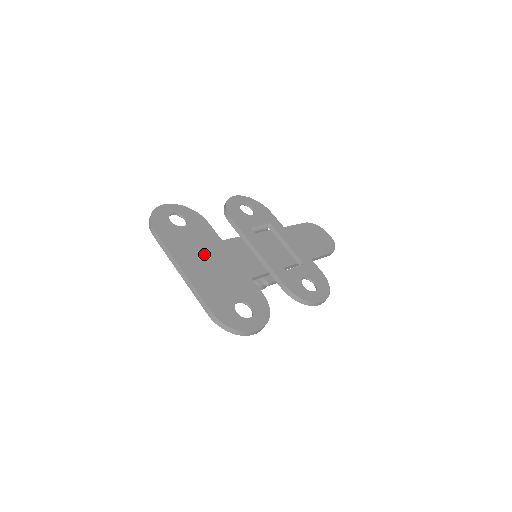
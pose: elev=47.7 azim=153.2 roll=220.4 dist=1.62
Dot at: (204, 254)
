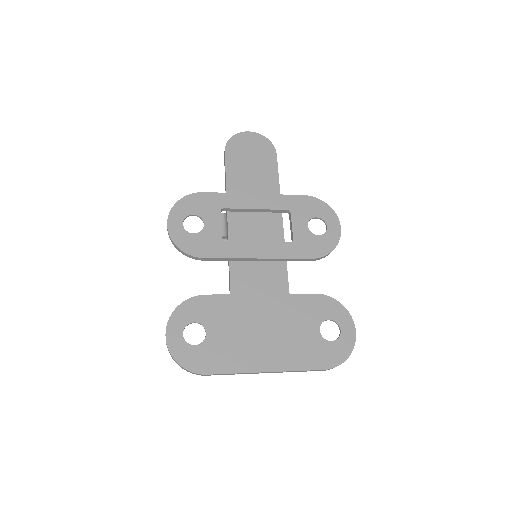
Dot at: (252, 331)
